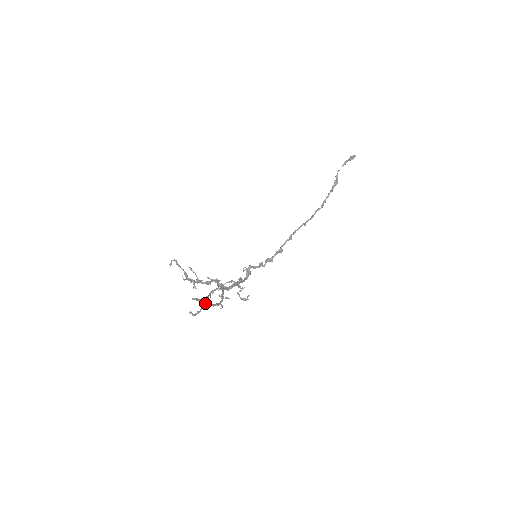
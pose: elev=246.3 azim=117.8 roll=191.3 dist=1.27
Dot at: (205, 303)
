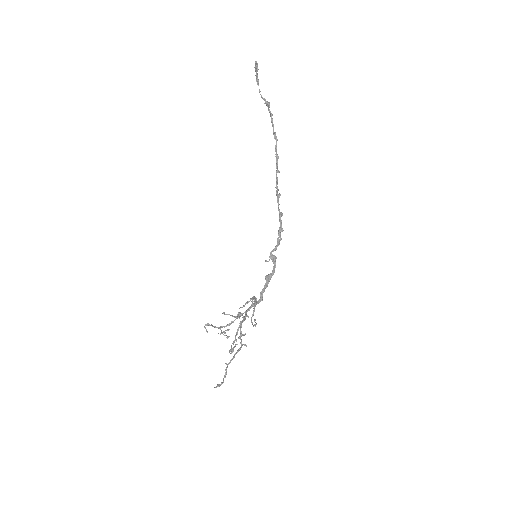
Dot at: occluded
